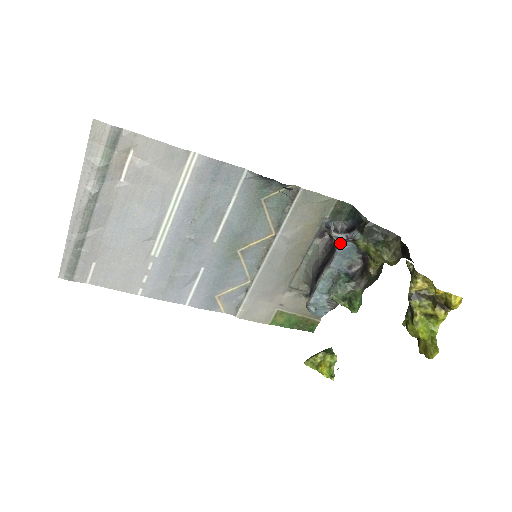
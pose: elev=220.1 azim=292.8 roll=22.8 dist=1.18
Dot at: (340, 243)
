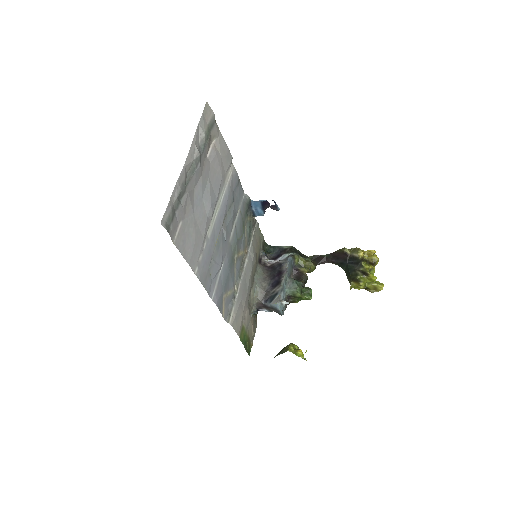
Dot at: (282, 260)
